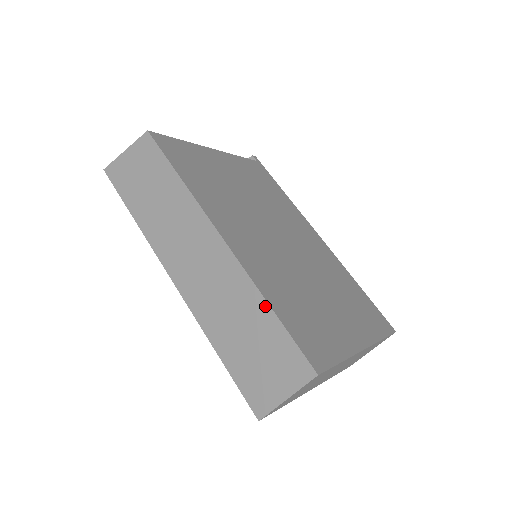
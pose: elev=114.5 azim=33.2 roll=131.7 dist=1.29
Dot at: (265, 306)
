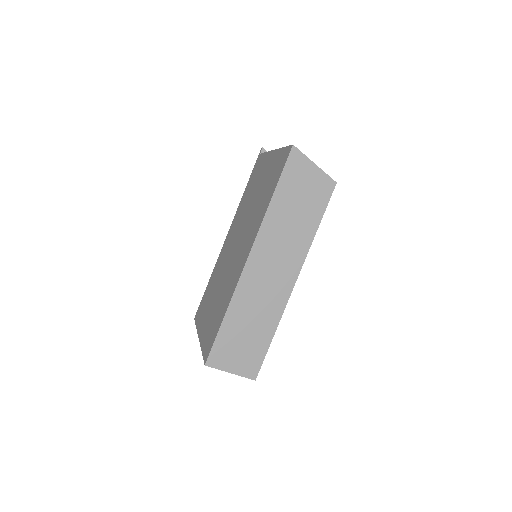
Dot at: (272, 333)
